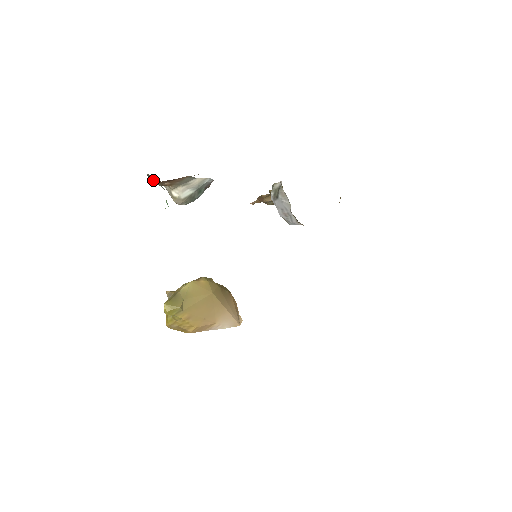
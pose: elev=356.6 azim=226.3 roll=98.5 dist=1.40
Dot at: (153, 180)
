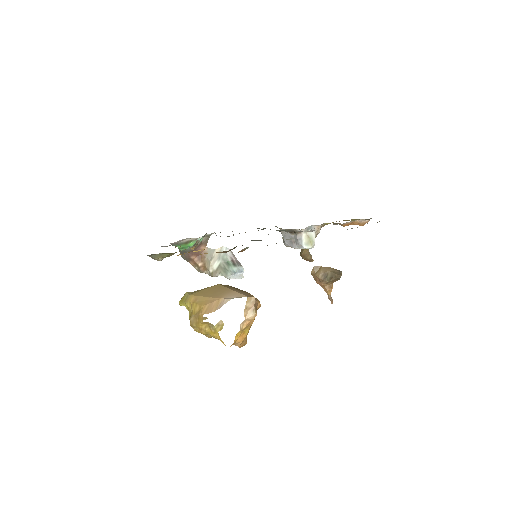
Dot at: (193, 266)
